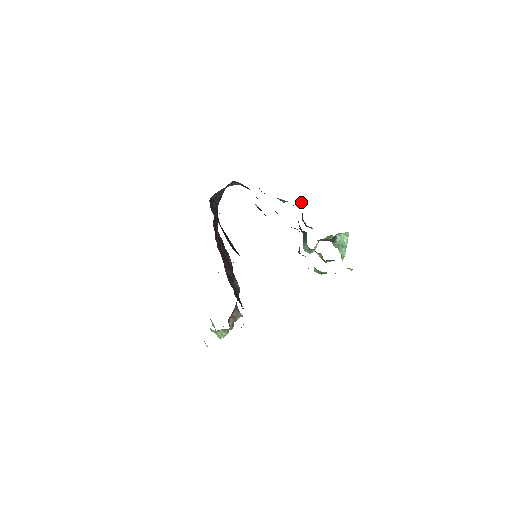
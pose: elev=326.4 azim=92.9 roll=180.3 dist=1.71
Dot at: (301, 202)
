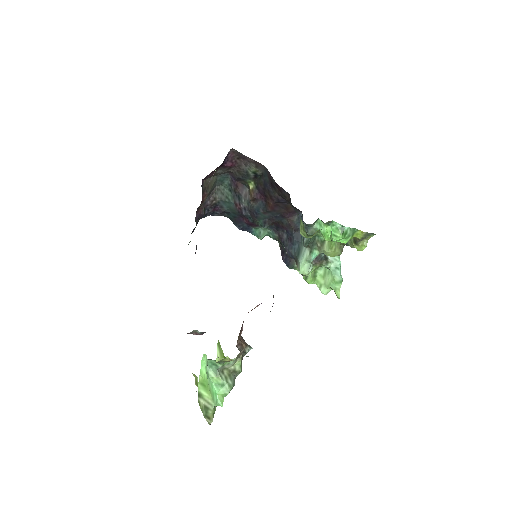
Dot at: occluded
